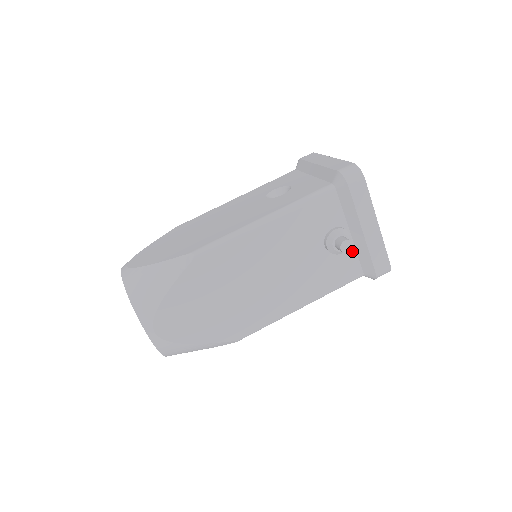
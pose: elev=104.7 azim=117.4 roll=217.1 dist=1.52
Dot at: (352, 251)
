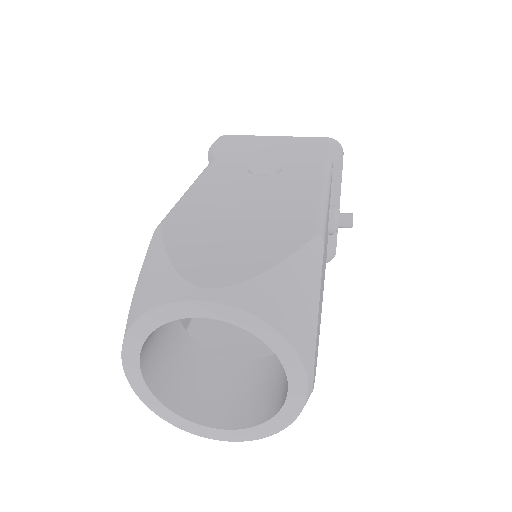
Dot at: occluded
